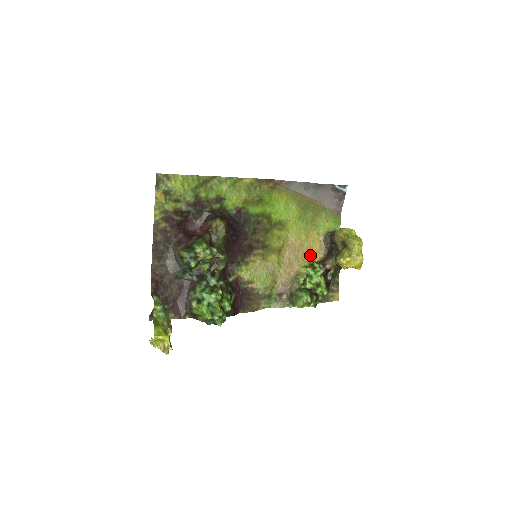
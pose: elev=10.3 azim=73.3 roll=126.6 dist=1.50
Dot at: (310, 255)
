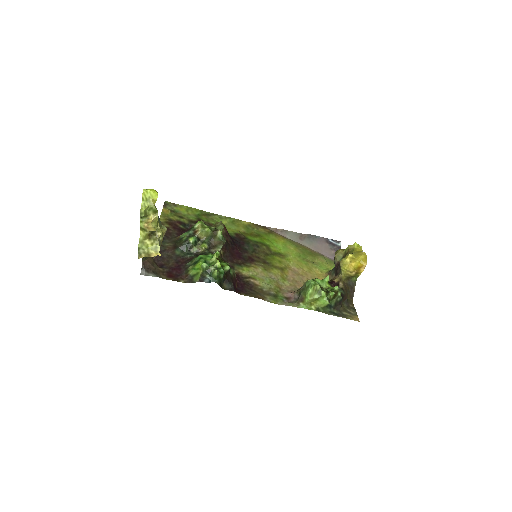
Dot at: occluded
